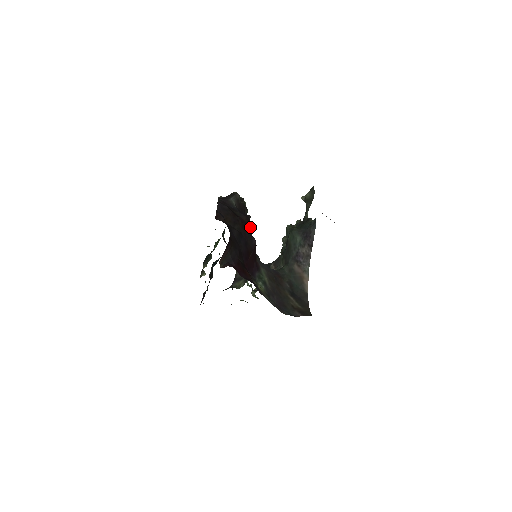
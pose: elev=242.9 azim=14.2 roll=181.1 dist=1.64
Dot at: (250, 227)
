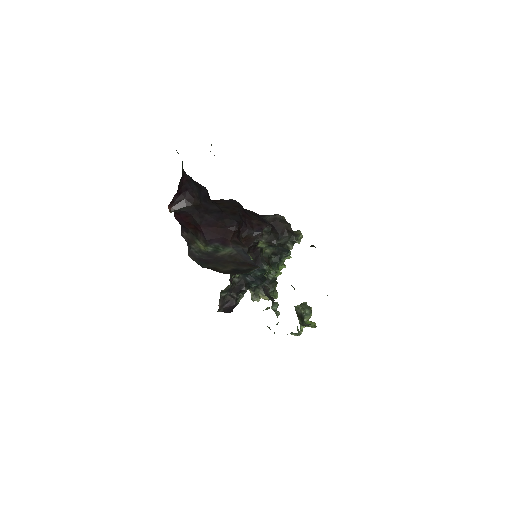
Dot at: (258, 228)
